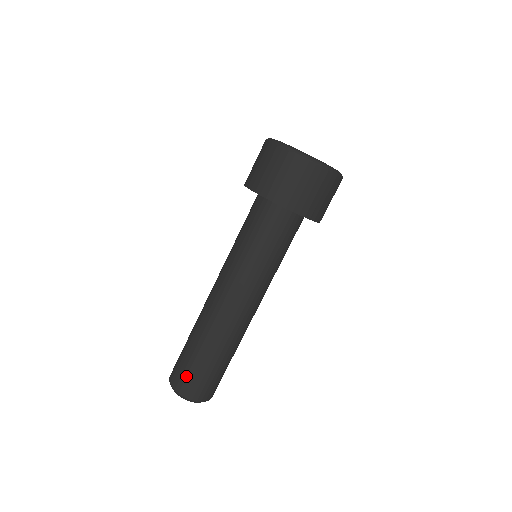
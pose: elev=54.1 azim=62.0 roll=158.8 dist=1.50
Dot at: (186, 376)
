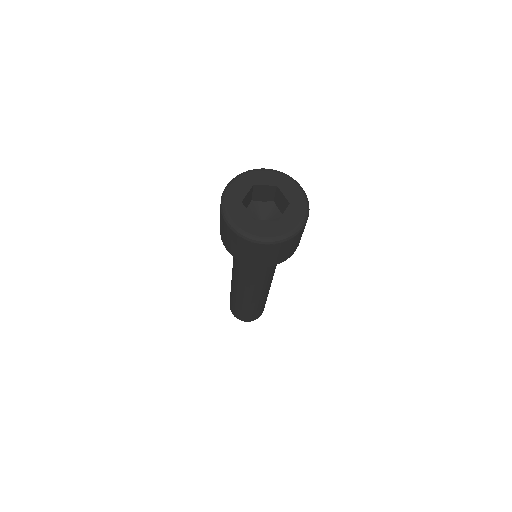
Dot at: (237, 313)
